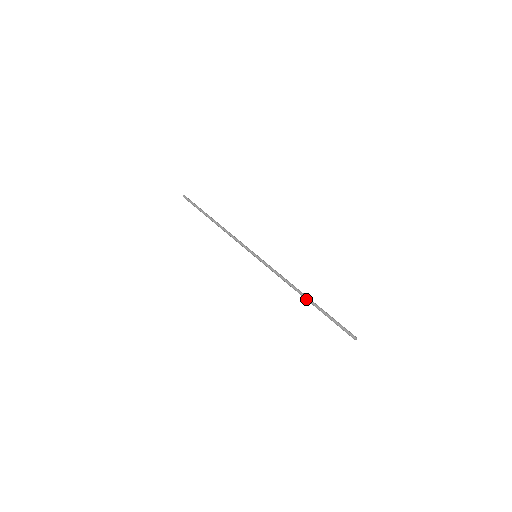
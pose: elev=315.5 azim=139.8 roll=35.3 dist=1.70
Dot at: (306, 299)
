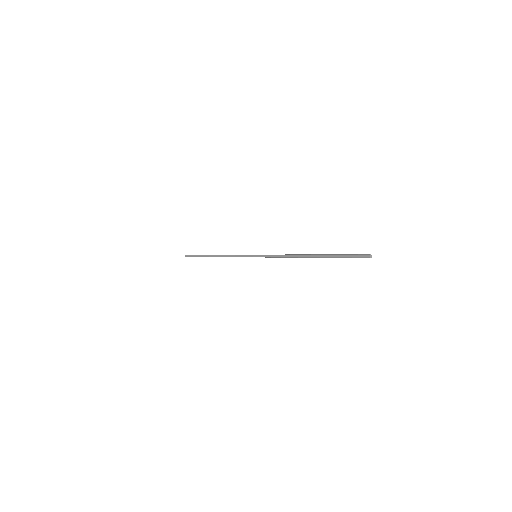
Dot at: (310, 256)
